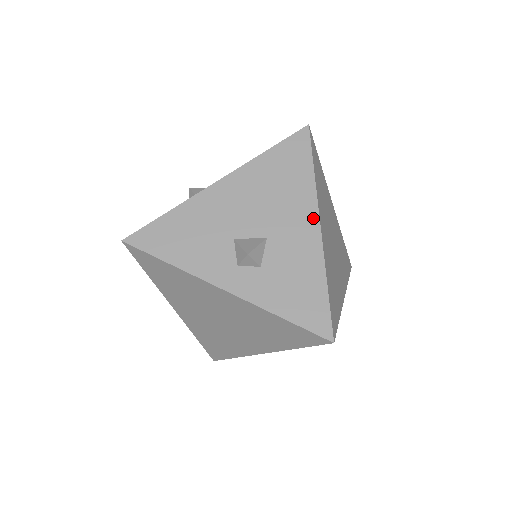
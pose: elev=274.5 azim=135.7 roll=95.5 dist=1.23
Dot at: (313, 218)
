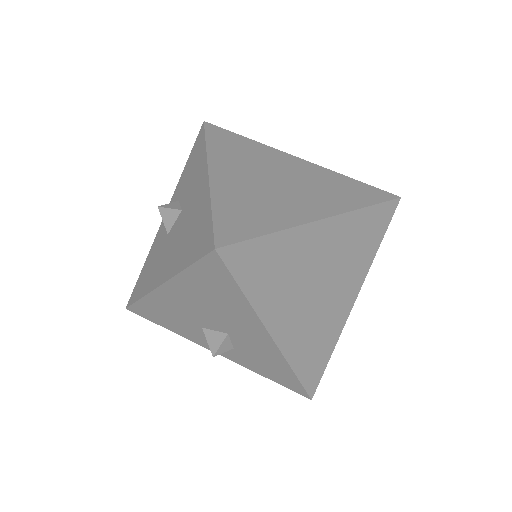
Dot at: (262, 332)
